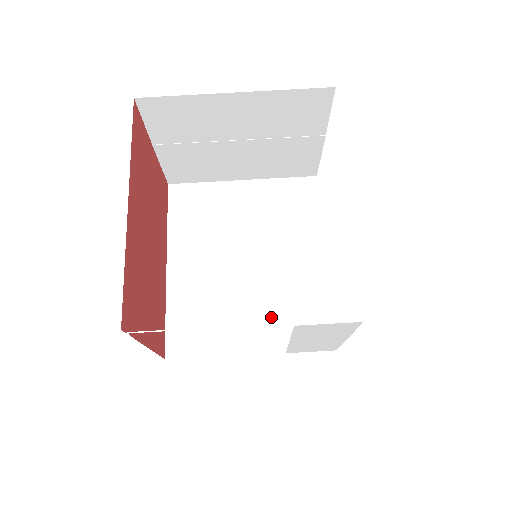
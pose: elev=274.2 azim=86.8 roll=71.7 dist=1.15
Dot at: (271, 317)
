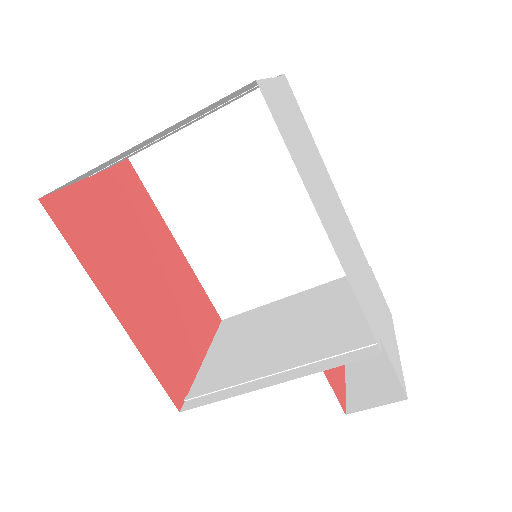
Dot at: (296, 259)
